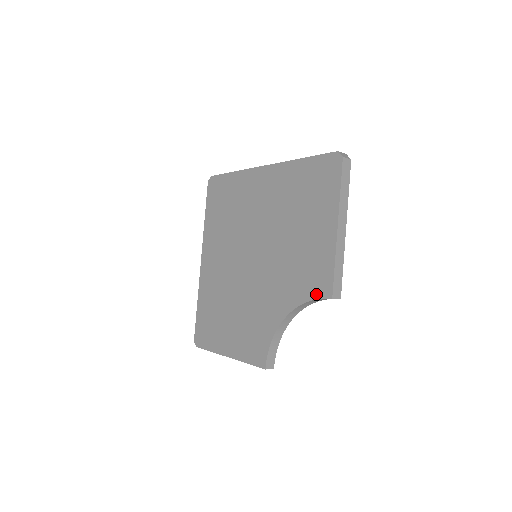
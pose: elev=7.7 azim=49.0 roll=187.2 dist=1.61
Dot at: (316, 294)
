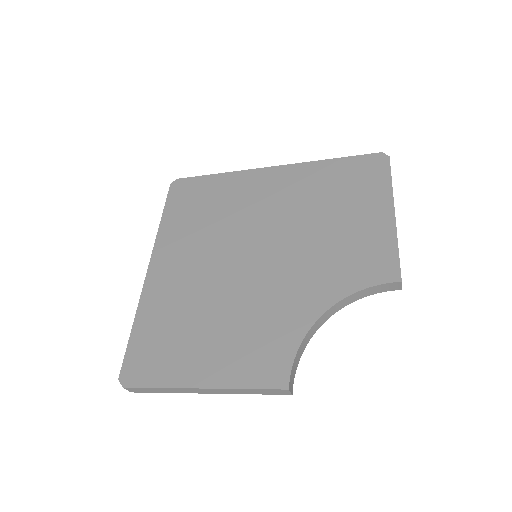
Dot at: (375, 280)
